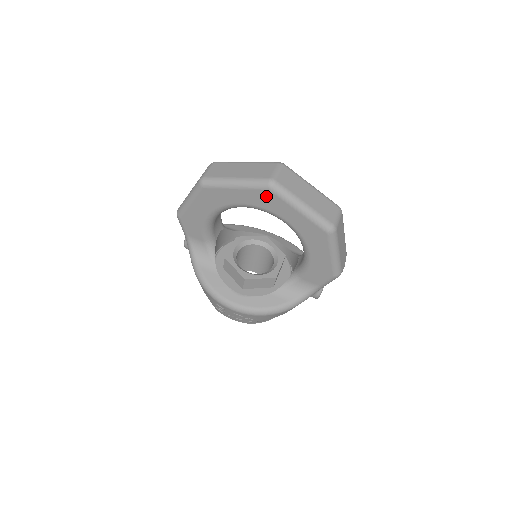
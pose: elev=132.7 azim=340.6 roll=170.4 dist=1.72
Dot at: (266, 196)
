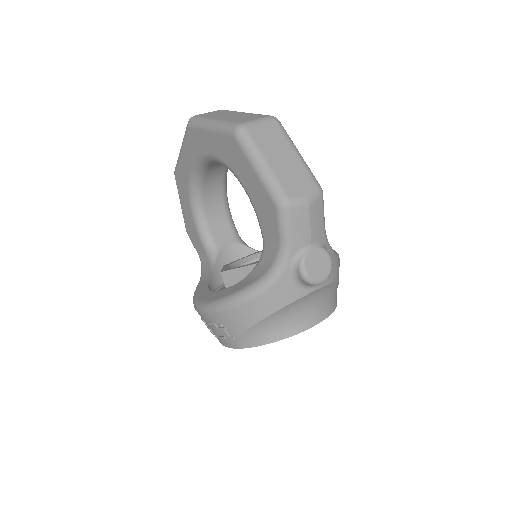
Dot at: (192, 138)
